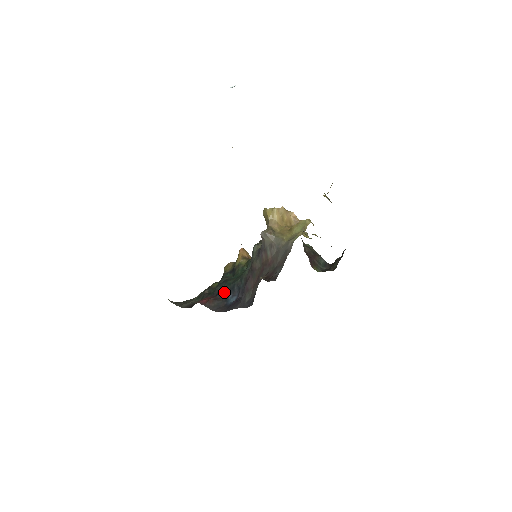
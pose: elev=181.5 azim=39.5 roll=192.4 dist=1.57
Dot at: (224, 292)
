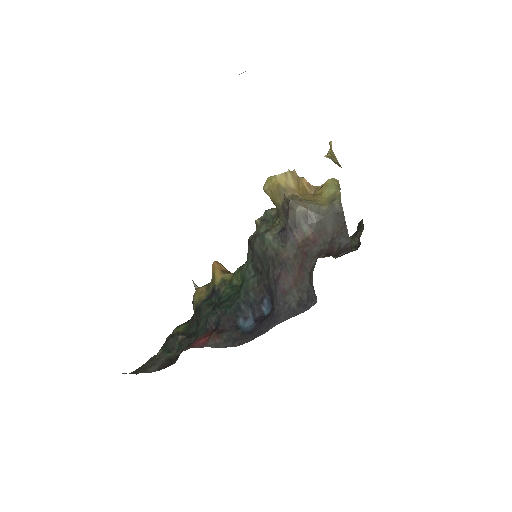
Dot at: (227, 319)
